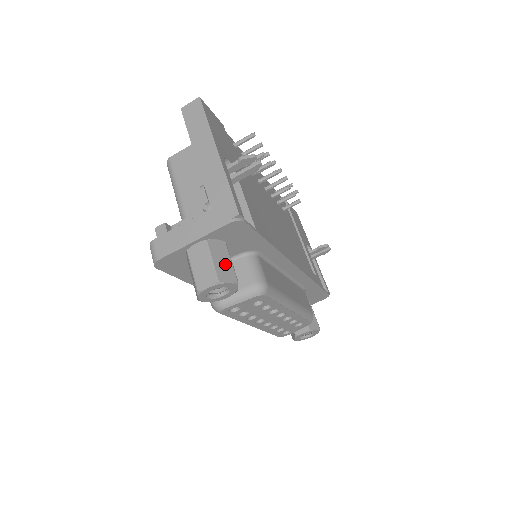
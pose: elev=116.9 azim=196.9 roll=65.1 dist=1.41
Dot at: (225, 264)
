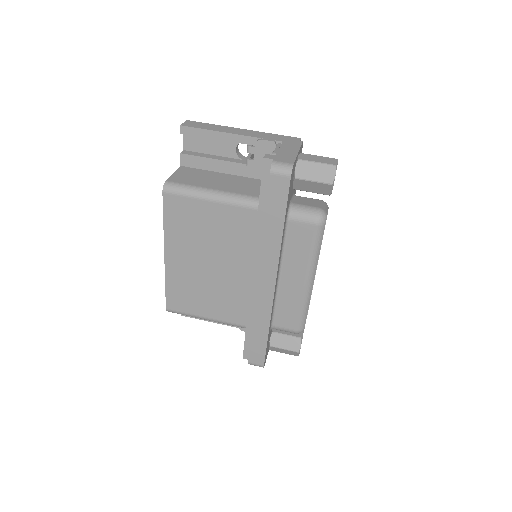
Dot at: occluded
